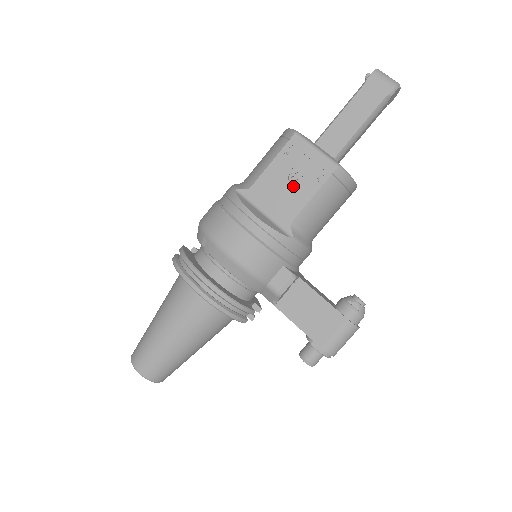
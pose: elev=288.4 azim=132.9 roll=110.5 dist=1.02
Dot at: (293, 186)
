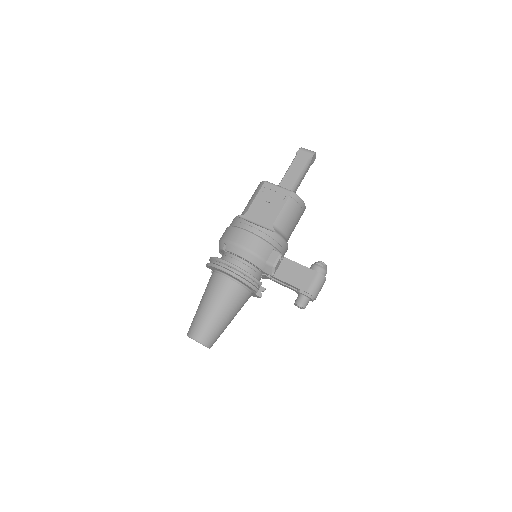
Dot at: (270, 207)
